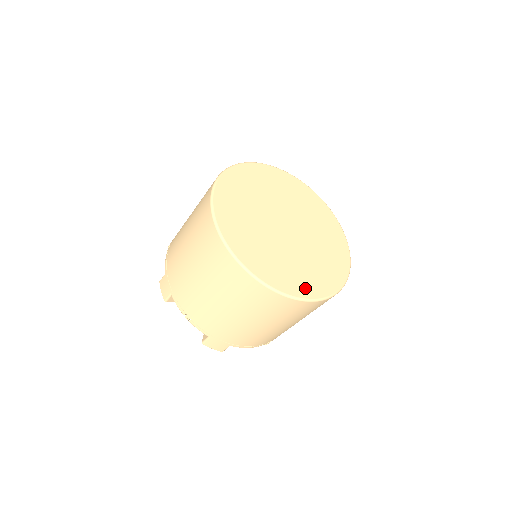
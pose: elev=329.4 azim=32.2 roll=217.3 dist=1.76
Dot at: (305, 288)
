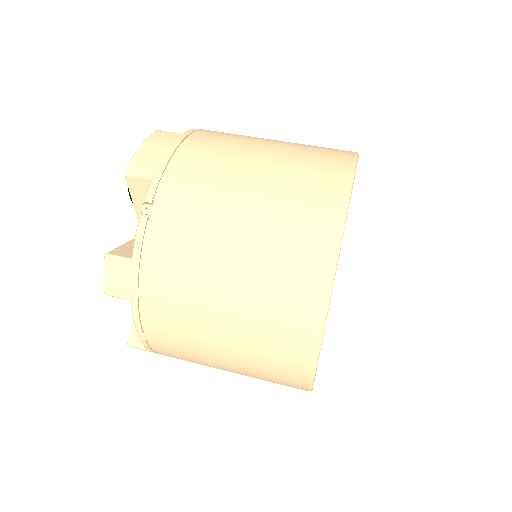
Dot at: occluded
